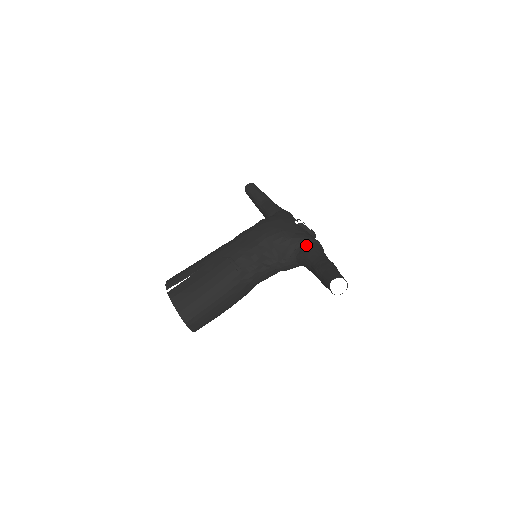
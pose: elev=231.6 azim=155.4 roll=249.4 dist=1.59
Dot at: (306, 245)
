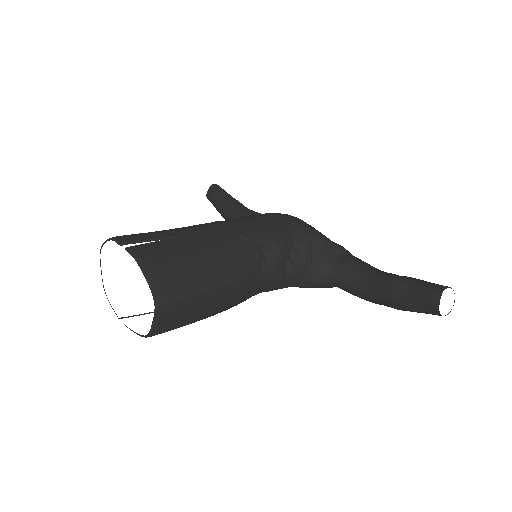
Dot at: (349, 255)
